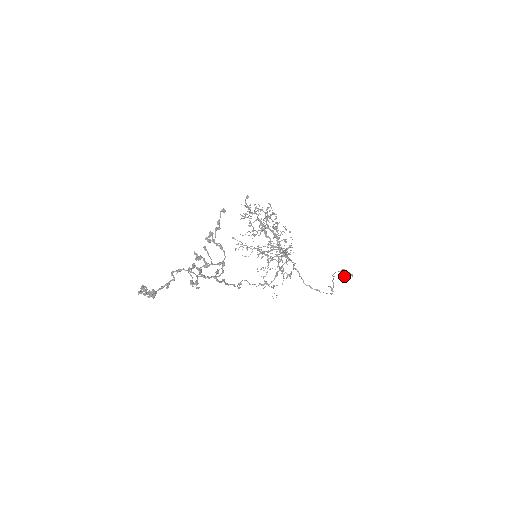
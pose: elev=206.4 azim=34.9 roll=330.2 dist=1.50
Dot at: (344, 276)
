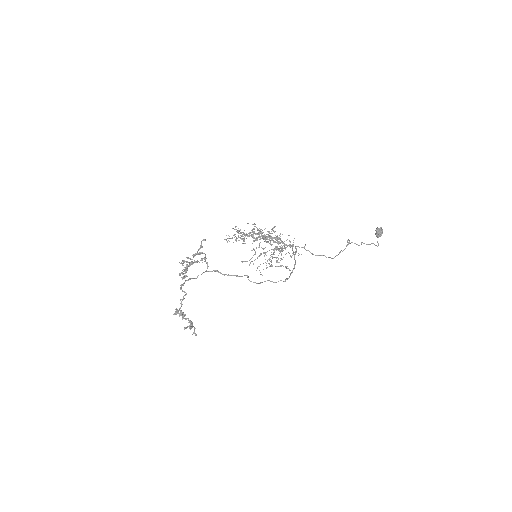
Dot at: (378, 235)
